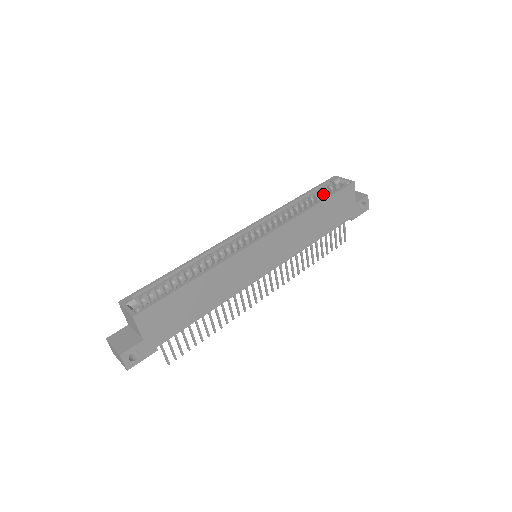
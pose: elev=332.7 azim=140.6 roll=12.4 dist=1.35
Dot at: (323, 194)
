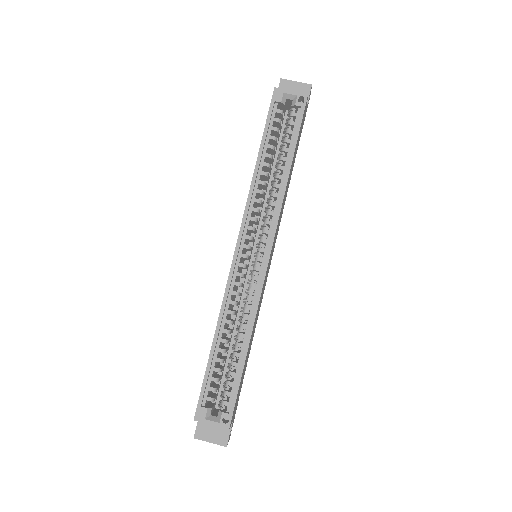
Dot at: (278, 129)
